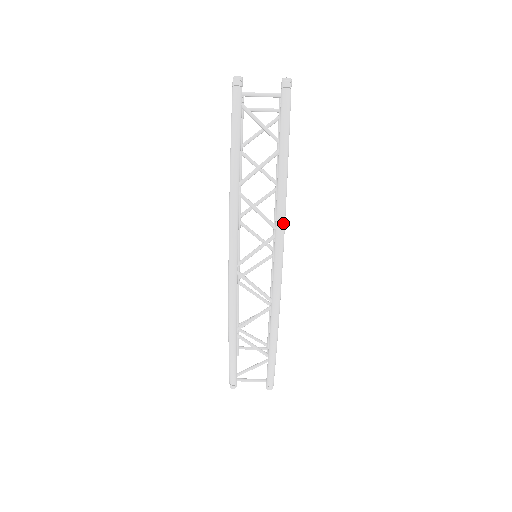
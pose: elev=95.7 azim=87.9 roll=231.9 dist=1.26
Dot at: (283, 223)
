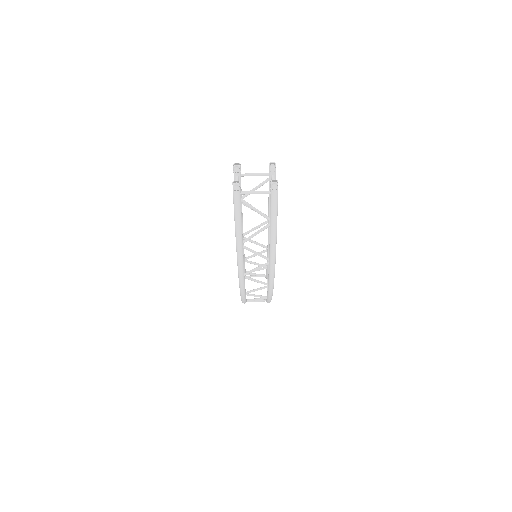
Dot at: (274, 259)
